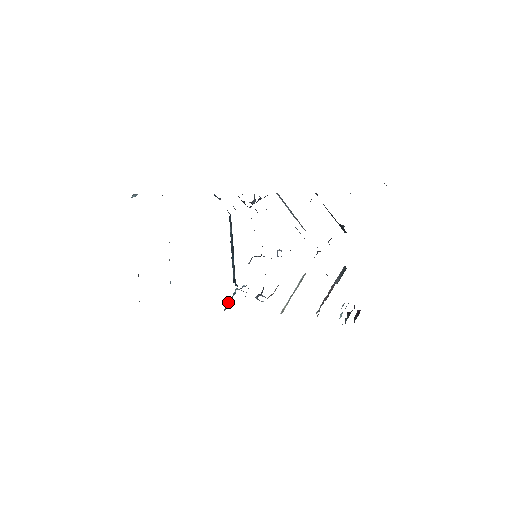
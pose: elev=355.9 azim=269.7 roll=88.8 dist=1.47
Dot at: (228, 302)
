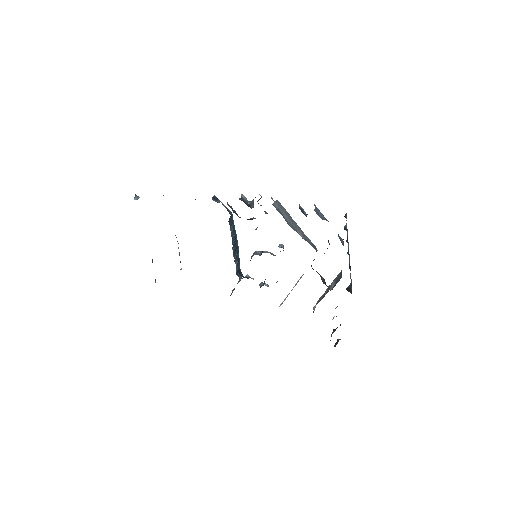
Dot at: (234, 289)
